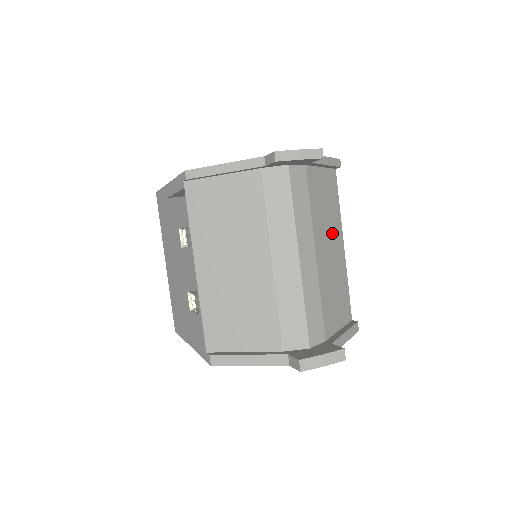
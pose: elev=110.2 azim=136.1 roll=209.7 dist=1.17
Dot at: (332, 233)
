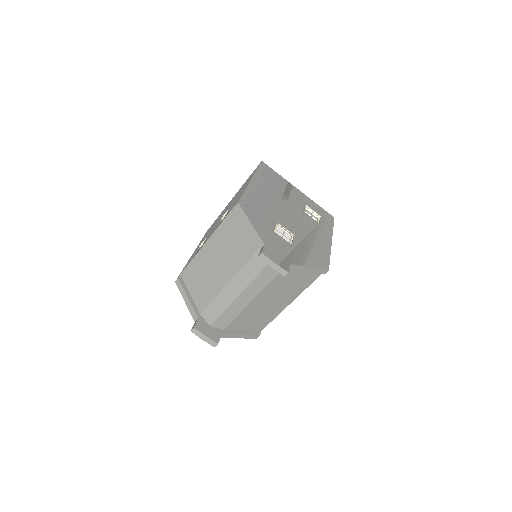
Dot at: (284, 295)
